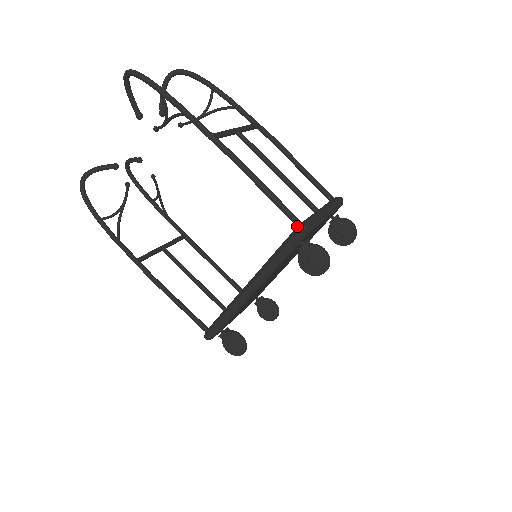
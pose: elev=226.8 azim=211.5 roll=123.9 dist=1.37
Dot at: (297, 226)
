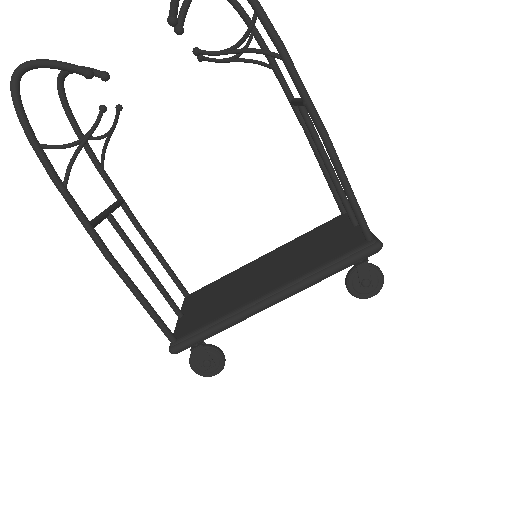
Dot at: (369, 241)
